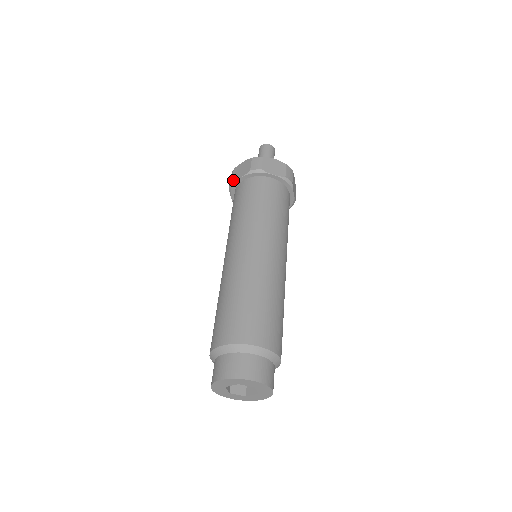
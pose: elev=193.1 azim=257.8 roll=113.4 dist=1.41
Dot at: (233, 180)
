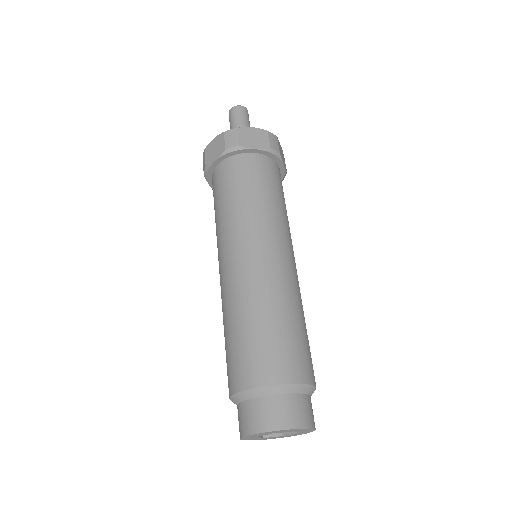
Dot at: (242, 145)
